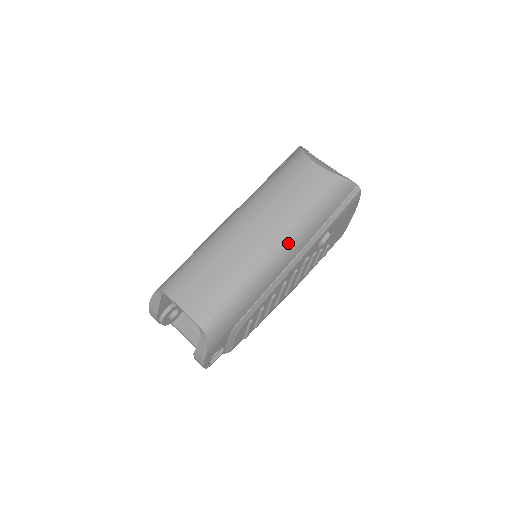
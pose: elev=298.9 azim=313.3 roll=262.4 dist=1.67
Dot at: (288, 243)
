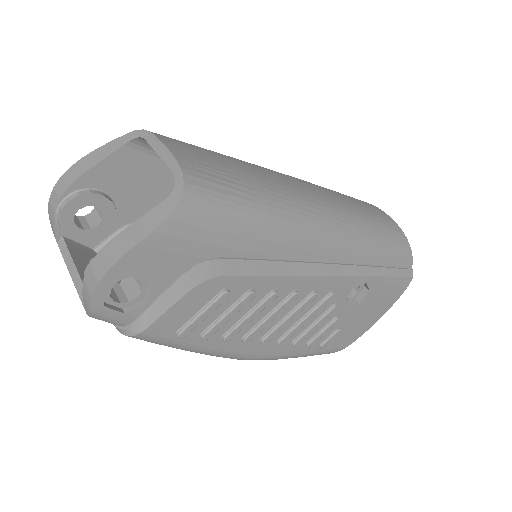
Dot at: (341, 229)
